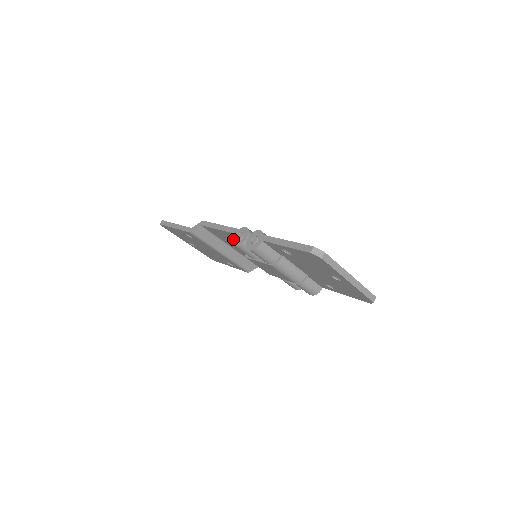
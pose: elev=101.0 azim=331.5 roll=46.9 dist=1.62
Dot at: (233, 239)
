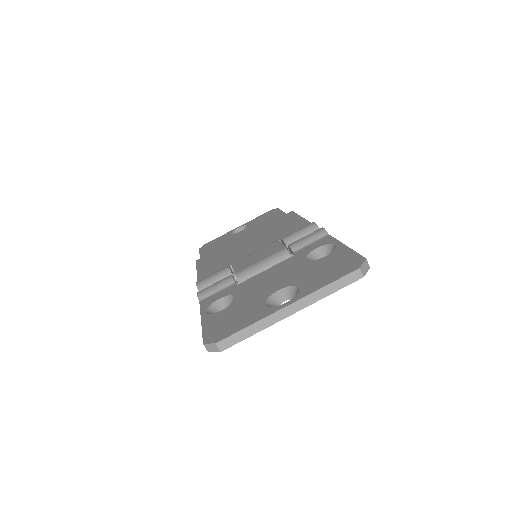
Dot at: occluded
